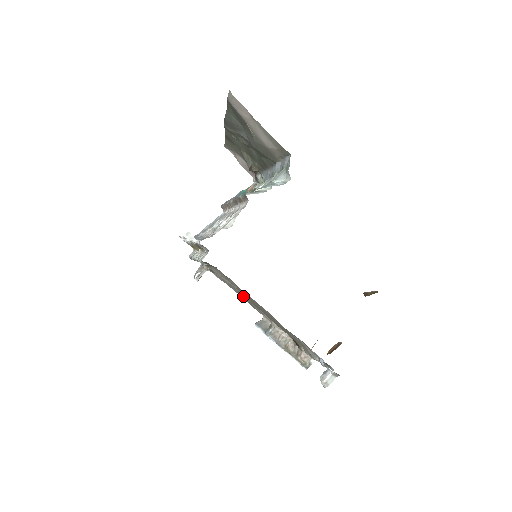
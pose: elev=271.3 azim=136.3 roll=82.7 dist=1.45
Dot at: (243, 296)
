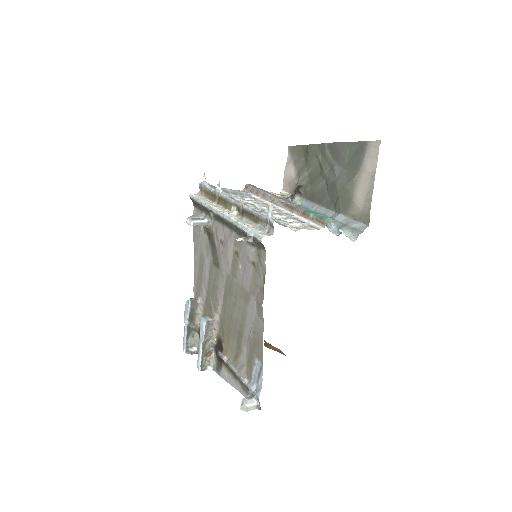
Dot at: (213, 273)
